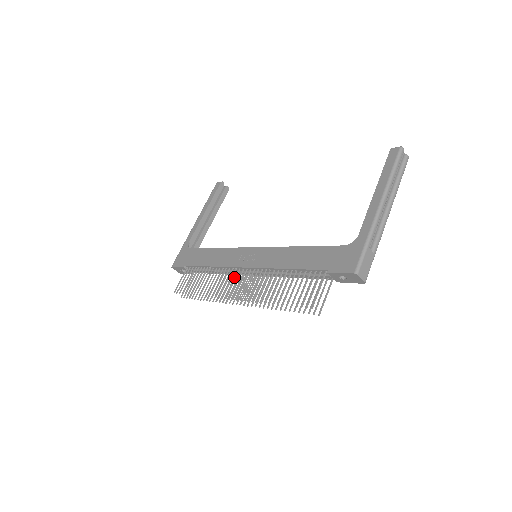
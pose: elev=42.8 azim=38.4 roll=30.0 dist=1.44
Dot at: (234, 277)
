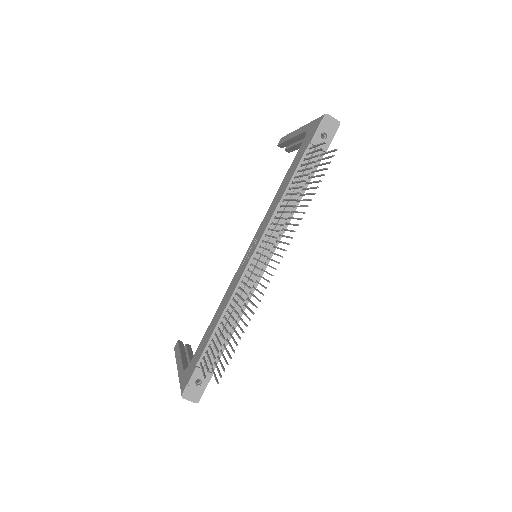
Dot at: (254, 287)
